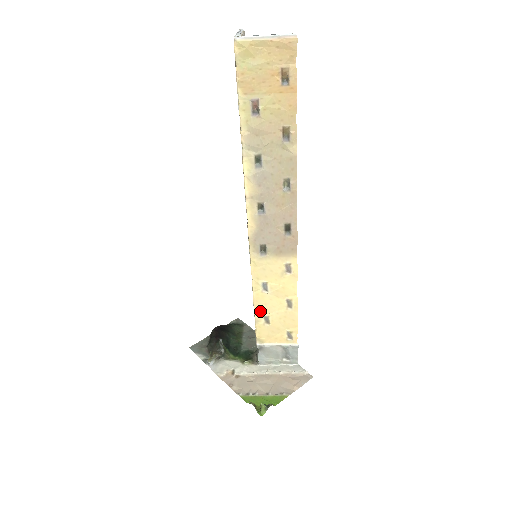
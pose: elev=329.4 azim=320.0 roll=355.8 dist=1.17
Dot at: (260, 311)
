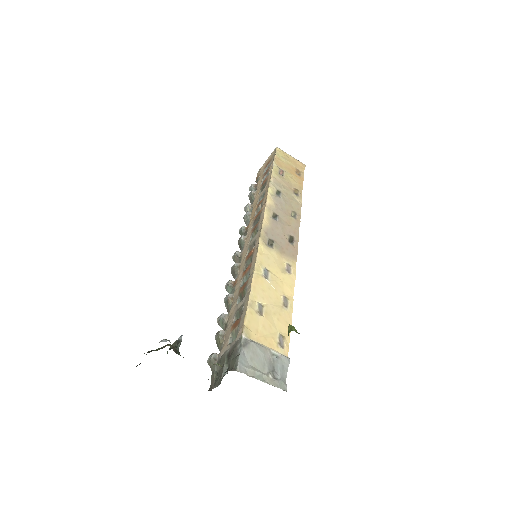
Dot at: (256, 296)
